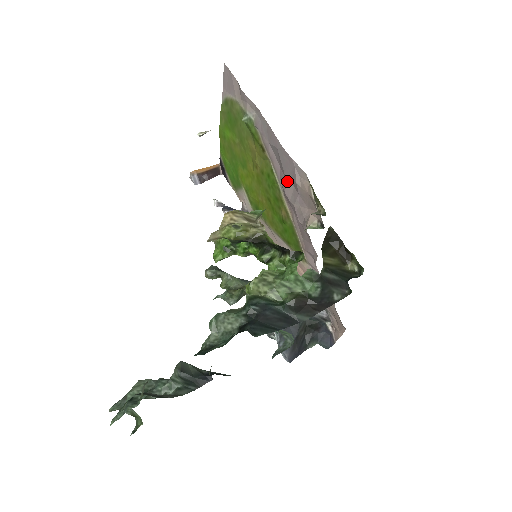
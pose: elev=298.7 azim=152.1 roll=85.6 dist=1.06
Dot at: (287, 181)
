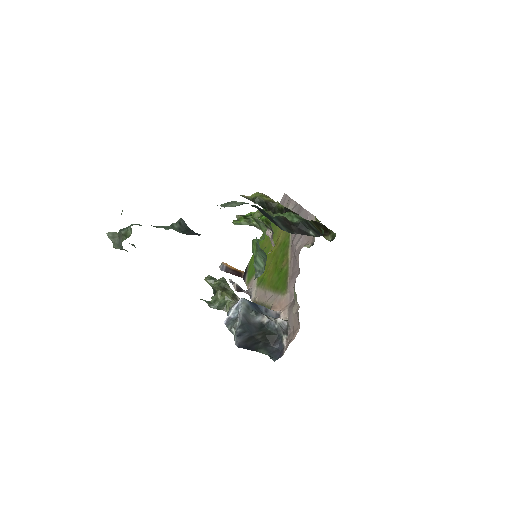
Dot at: occluded
